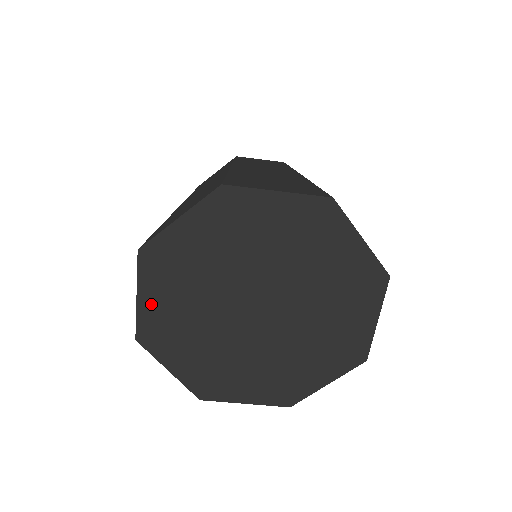
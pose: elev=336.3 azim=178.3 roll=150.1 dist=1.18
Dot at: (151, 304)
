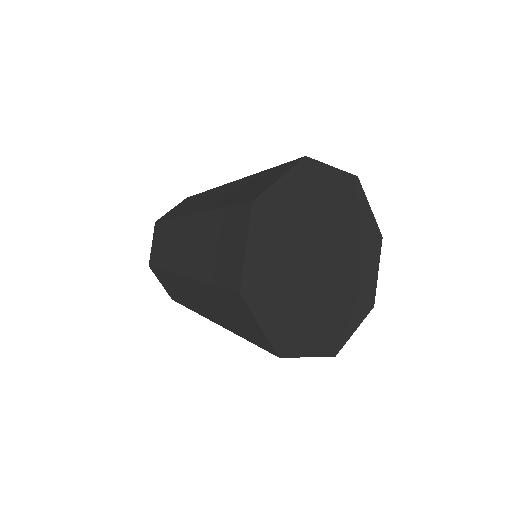
Dot at: (255, 255)
